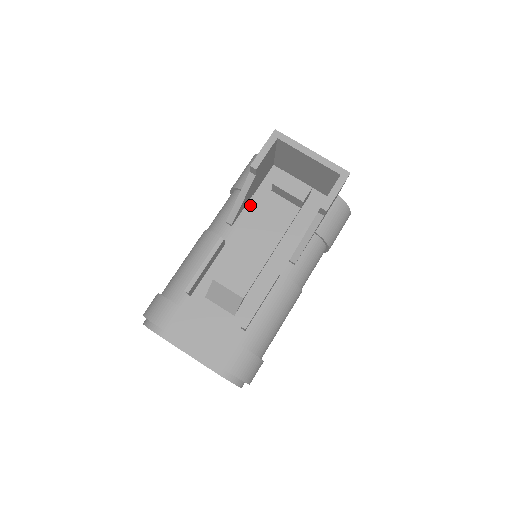
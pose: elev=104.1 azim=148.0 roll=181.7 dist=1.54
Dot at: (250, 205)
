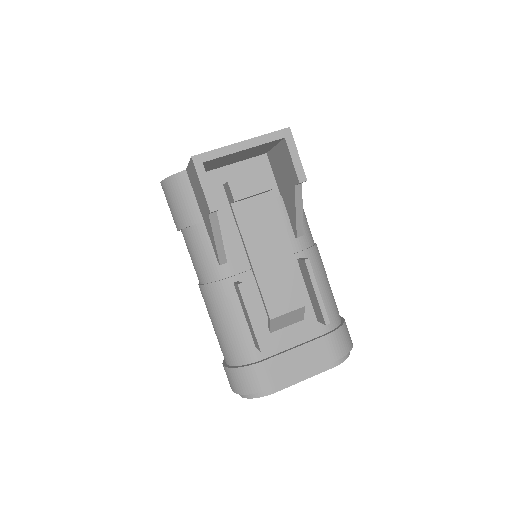
Dot at: occluded
